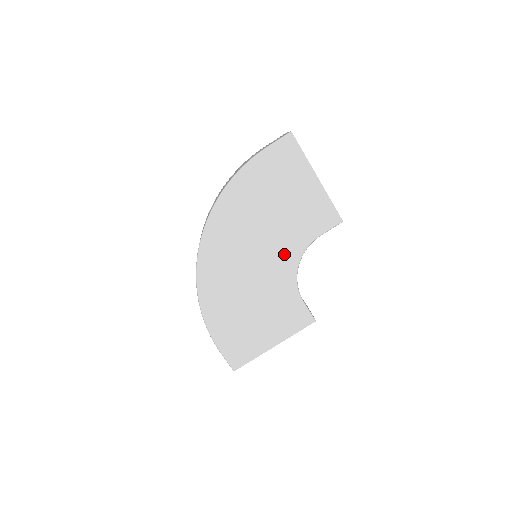
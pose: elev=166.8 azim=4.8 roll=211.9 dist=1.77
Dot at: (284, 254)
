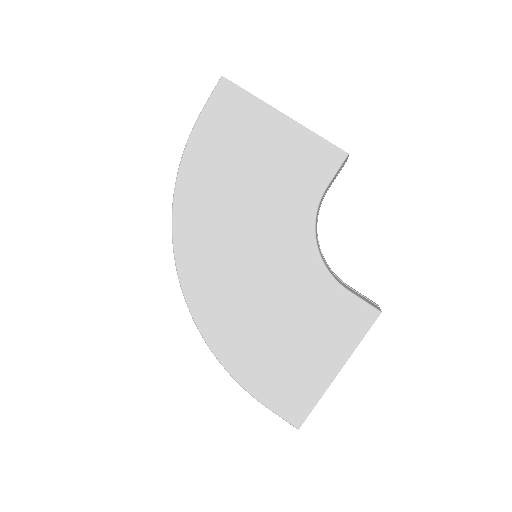
Dot at: (288, 236)
